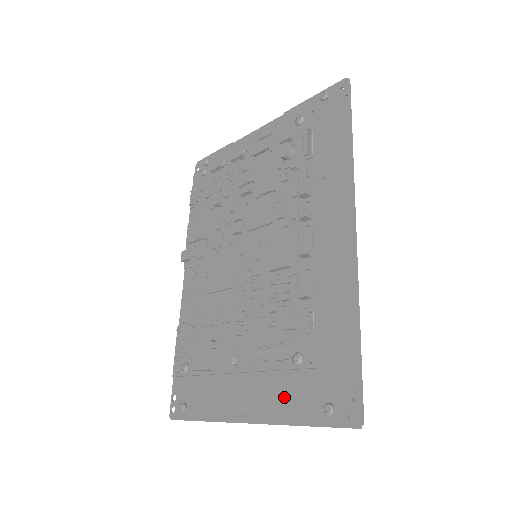
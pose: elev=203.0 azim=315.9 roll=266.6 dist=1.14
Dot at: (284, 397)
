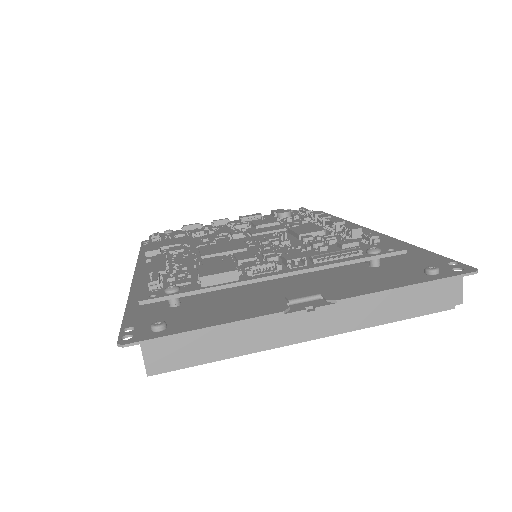
Dot at: (362, 282)
